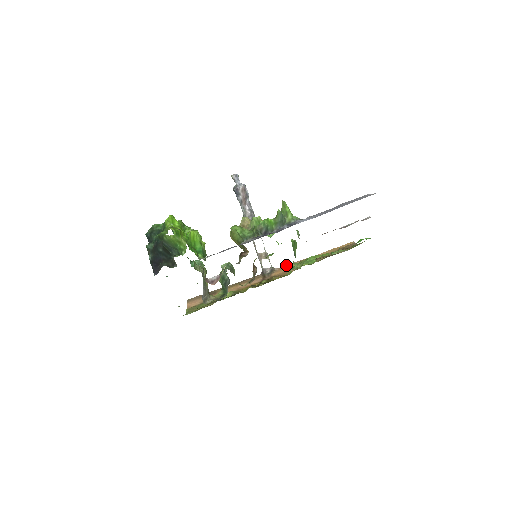
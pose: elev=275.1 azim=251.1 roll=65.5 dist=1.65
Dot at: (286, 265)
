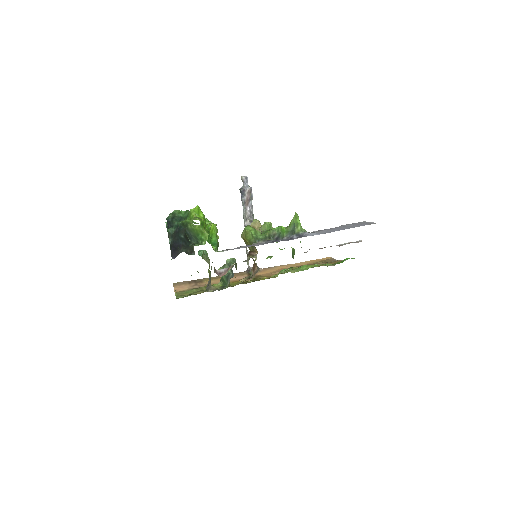
Dot at: (270, 267)
